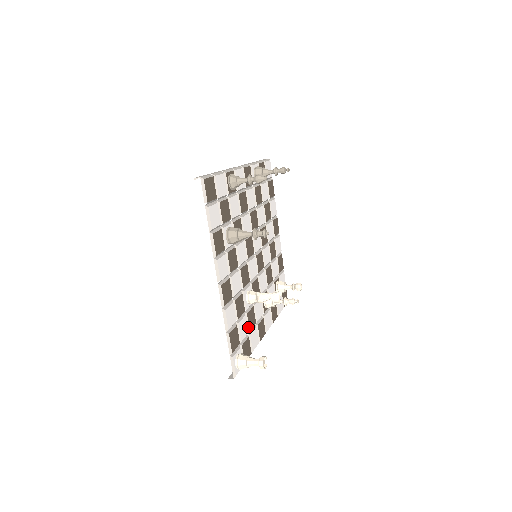
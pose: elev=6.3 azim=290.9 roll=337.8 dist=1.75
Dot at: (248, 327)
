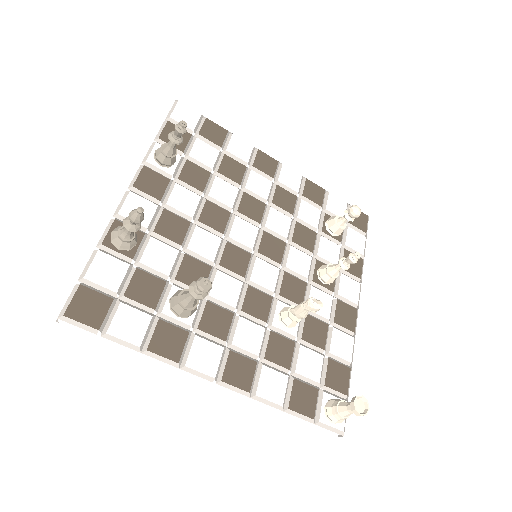
Dot at: (318, 349)
